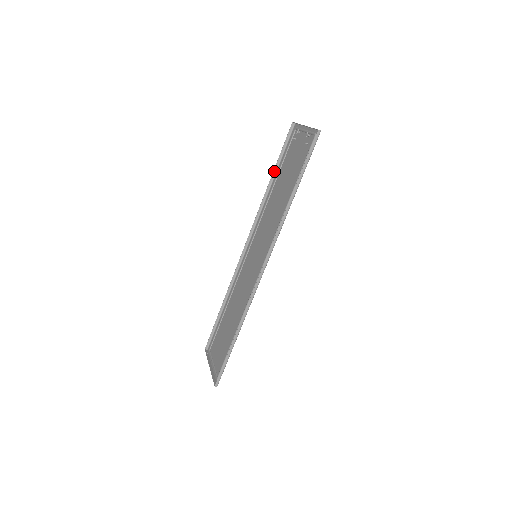
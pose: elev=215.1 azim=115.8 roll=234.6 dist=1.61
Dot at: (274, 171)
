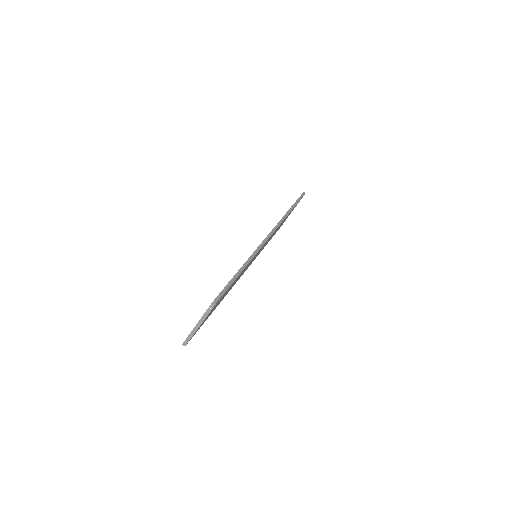
Dot at: occluded
